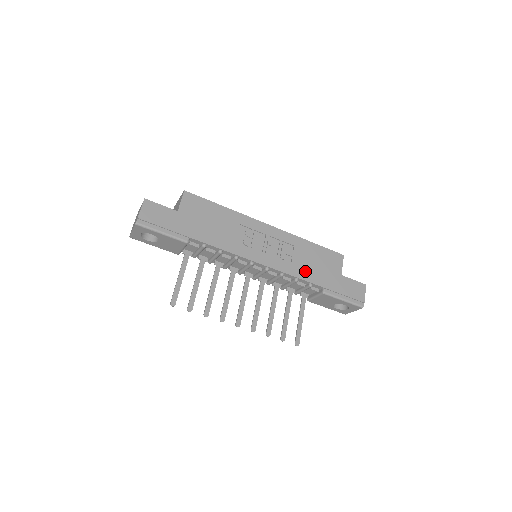
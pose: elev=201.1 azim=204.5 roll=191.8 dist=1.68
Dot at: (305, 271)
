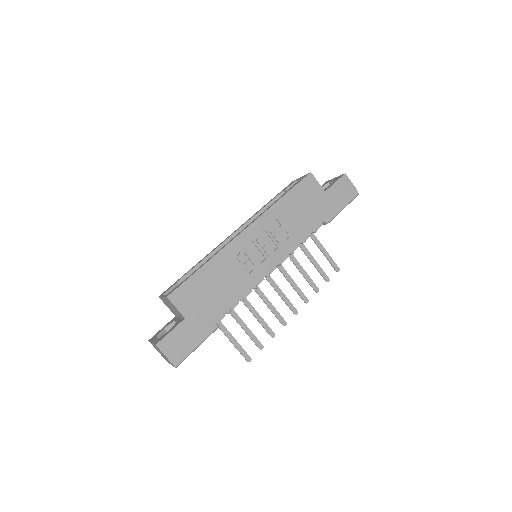
Dot at: (303, 227)
